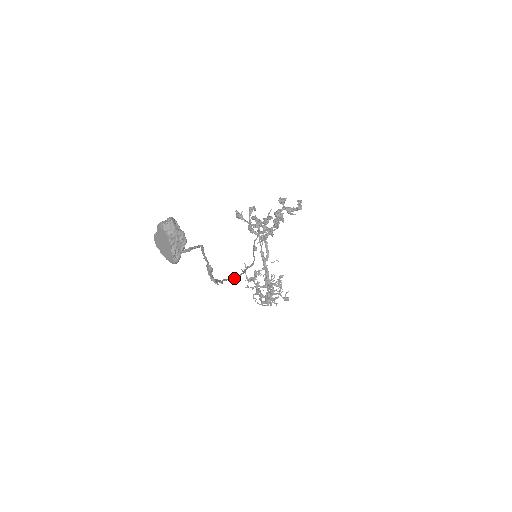
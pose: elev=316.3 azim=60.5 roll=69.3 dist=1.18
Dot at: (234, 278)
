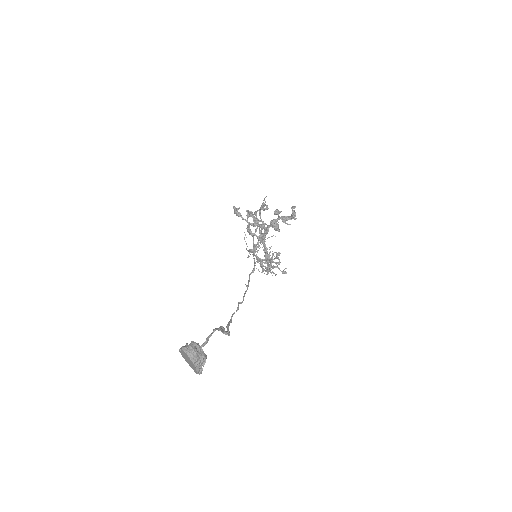
Dot at: (240, 303)
